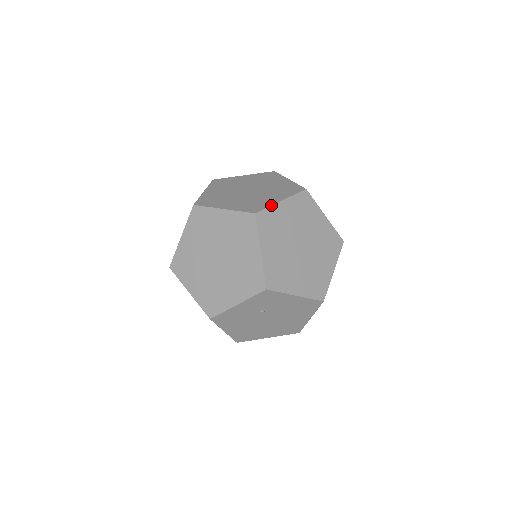
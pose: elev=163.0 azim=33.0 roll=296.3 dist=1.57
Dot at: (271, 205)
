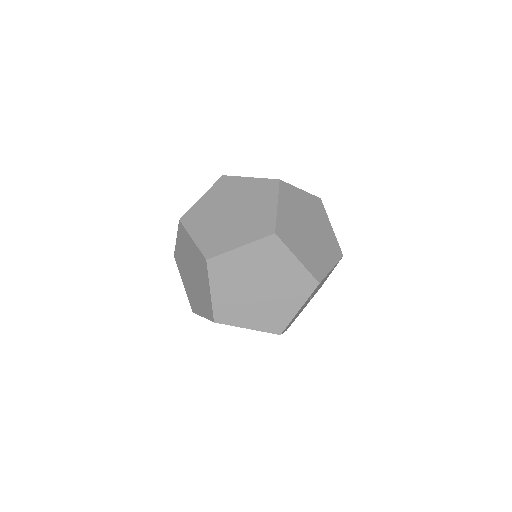
Dot at: (276, 216)
